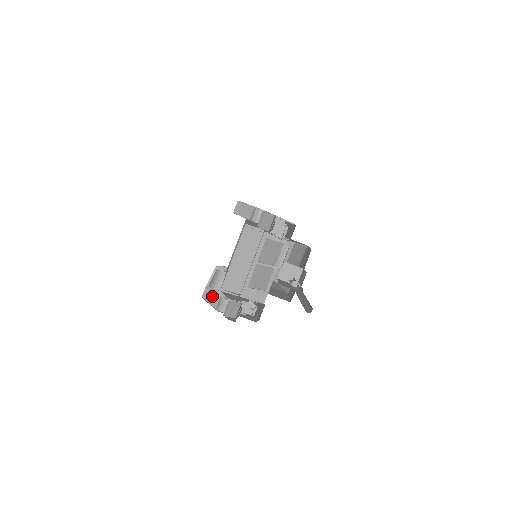
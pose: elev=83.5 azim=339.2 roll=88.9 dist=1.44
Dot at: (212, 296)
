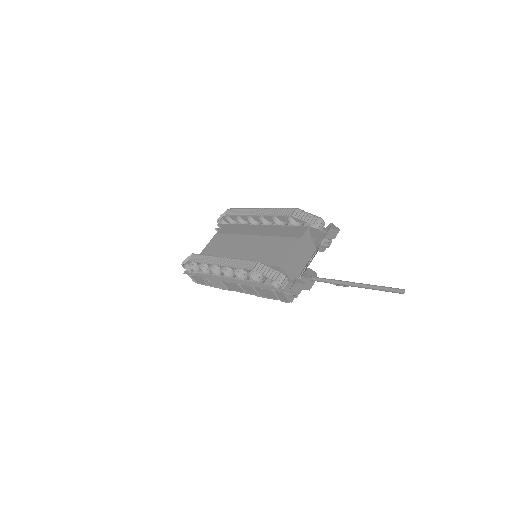
Dot at: (269, 271)
